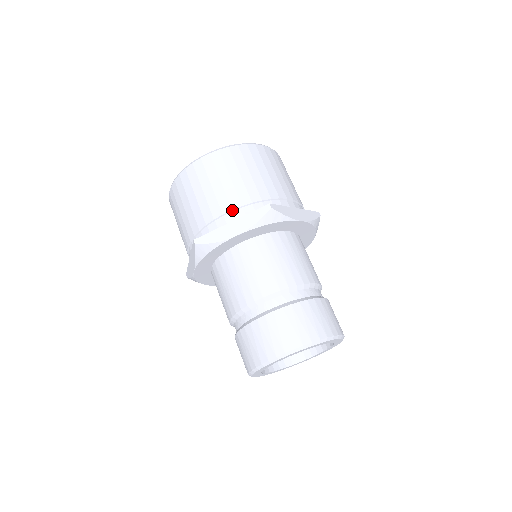
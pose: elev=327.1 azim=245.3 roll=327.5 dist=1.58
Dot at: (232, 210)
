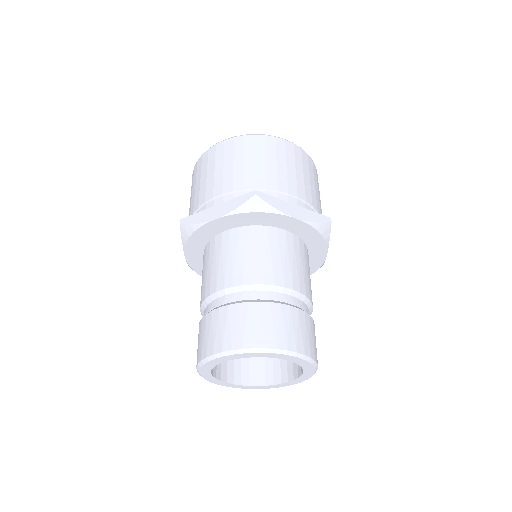
Dot at: (222, 194)
